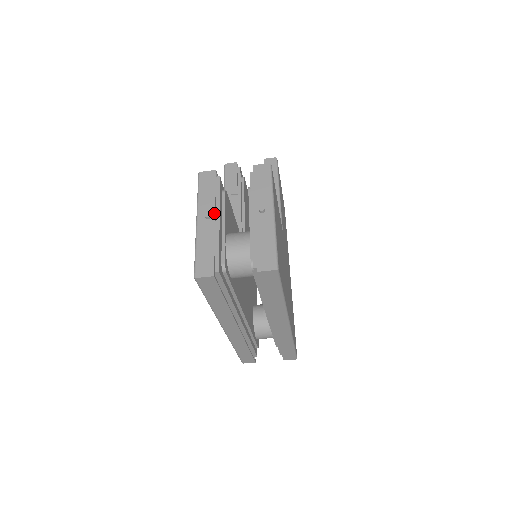
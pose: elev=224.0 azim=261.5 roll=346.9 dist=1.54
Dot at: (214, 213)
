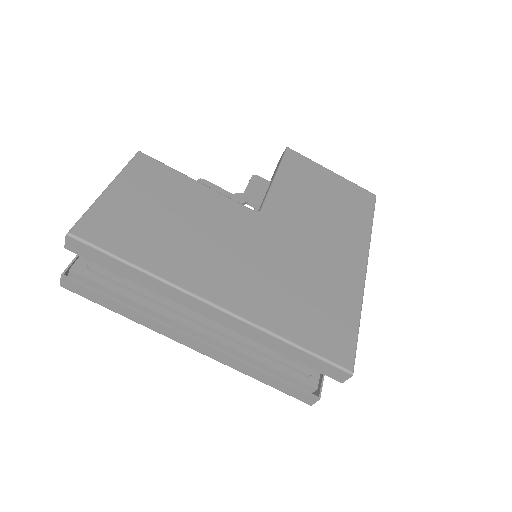
Dot at: occluded
